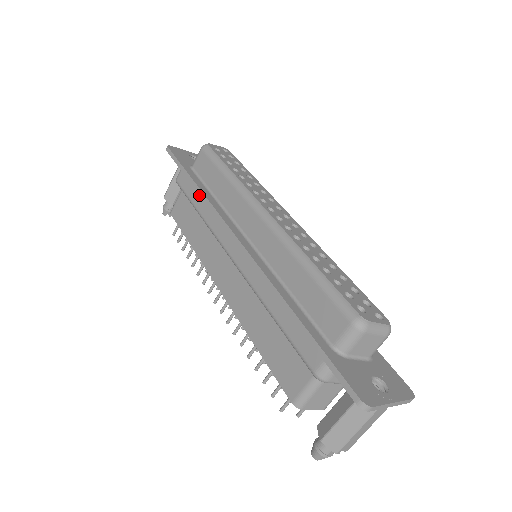
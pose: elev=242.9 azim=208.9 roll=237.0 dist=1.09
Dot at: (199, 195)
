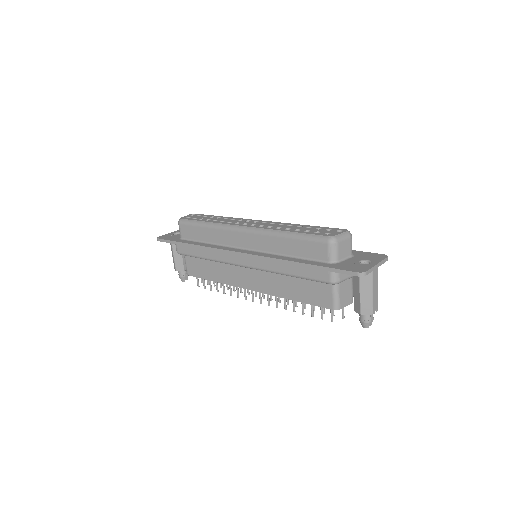
Dot at: (198, 249)
